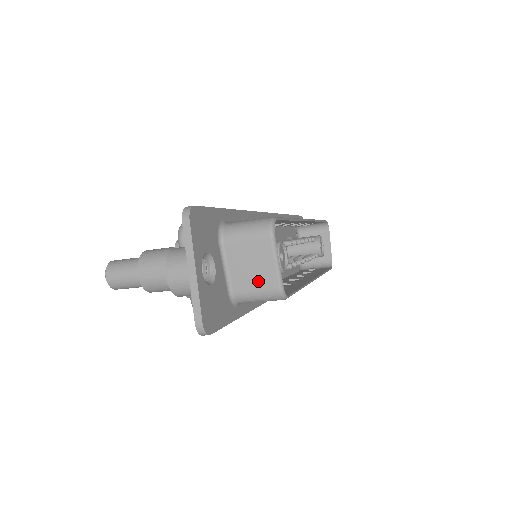
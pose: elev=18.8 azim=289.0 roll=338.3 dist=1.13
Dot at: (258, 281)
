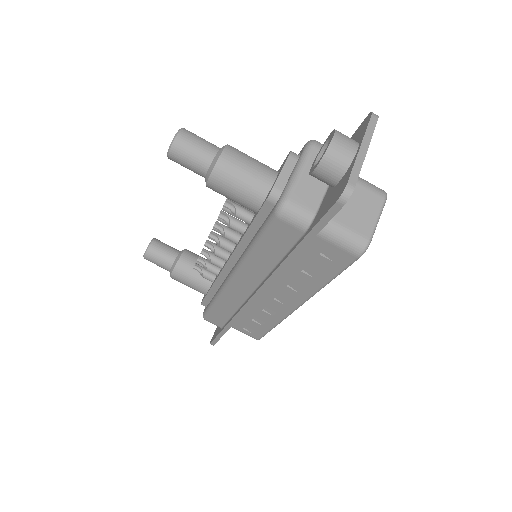
Dot at: (355, 222)
